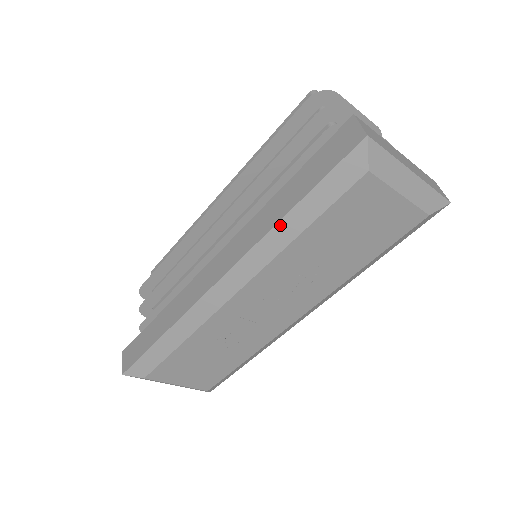
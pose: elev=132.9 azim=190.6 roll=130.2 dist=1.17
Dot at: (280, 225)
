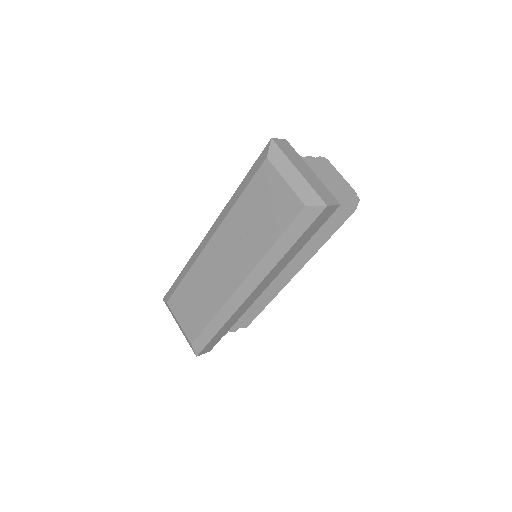
Dot at: (235, 194)
